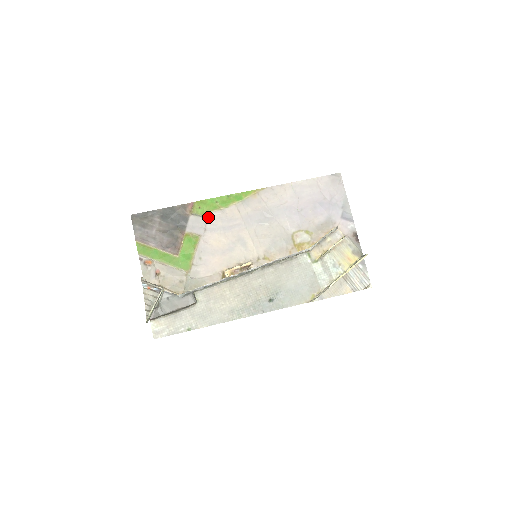
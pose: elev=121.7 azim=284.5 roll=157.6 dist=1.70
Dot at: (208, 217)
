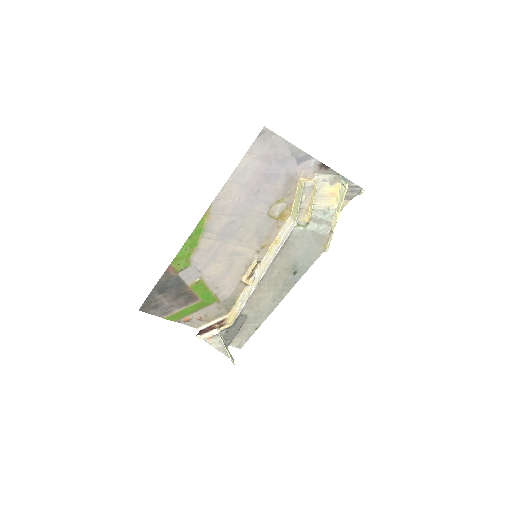
Dot at: (192, 263)
